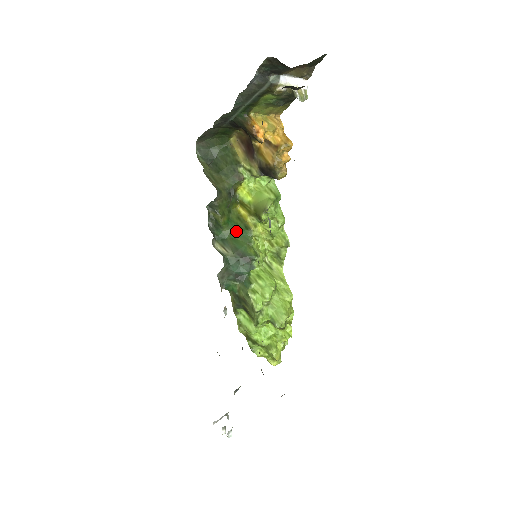
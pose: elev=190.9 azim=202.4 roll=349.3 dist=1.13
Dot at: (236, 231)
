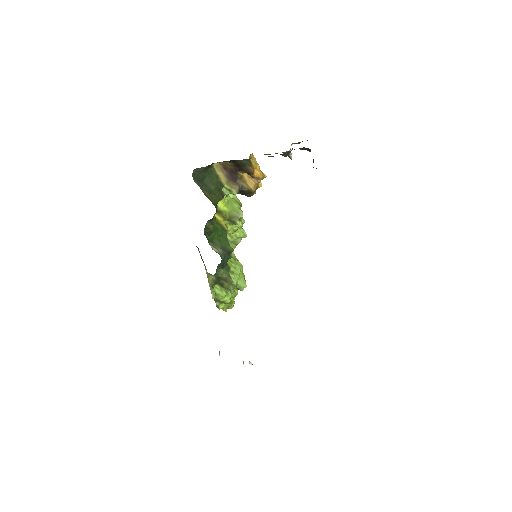
Dot at: (219, 234)
